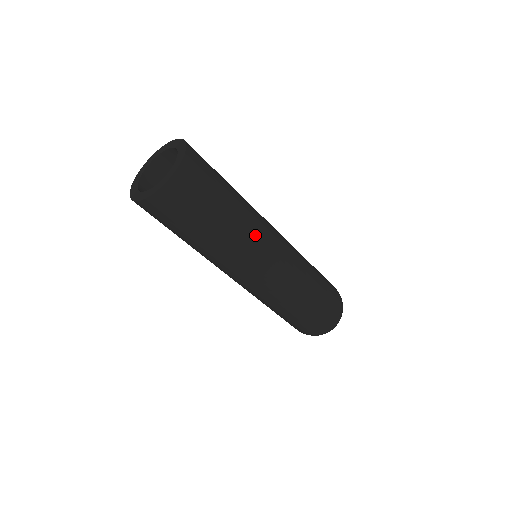
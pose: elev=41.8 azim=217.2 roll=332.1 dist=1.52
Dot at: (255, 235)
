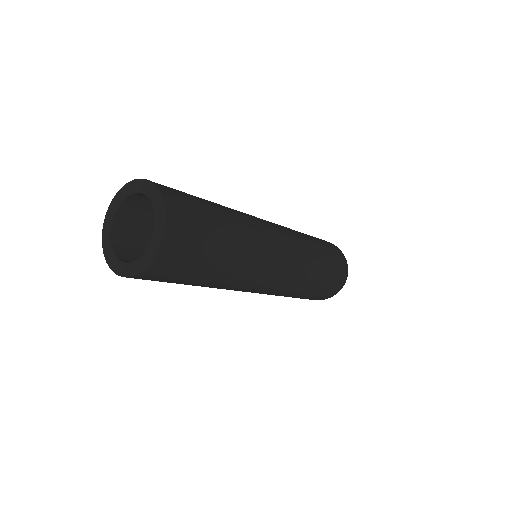
Dot at: (257, 229)
